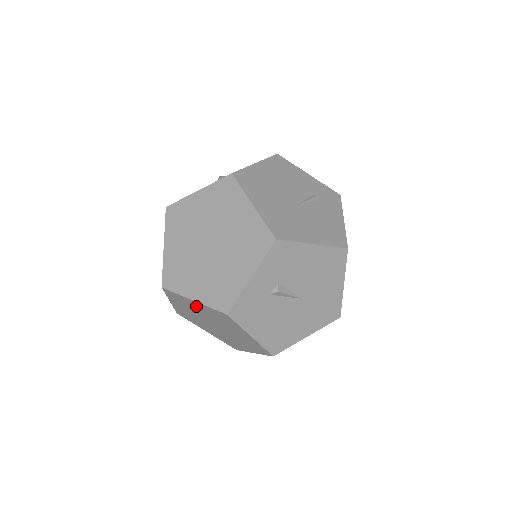
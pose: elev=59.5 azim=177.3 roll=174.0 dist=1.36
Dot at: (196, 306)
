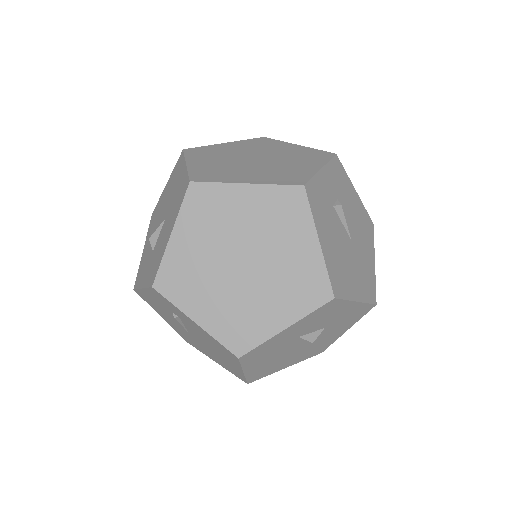
Dot at: (240, 204)
